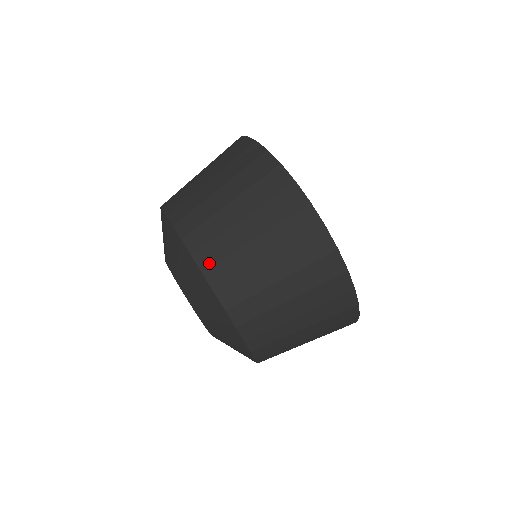
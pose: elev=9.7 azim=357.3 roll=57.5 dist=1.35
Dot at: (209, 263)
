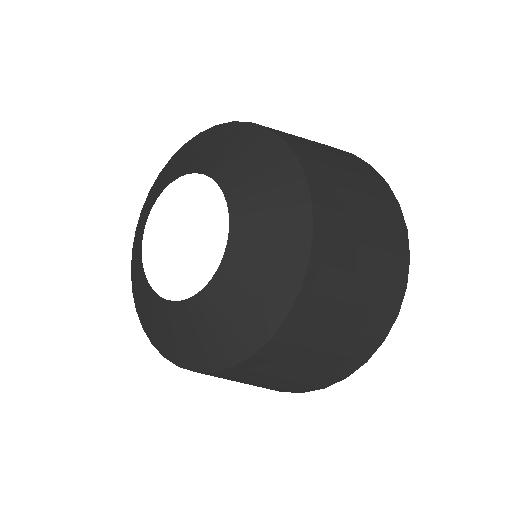
Dot at: (321, 257)
